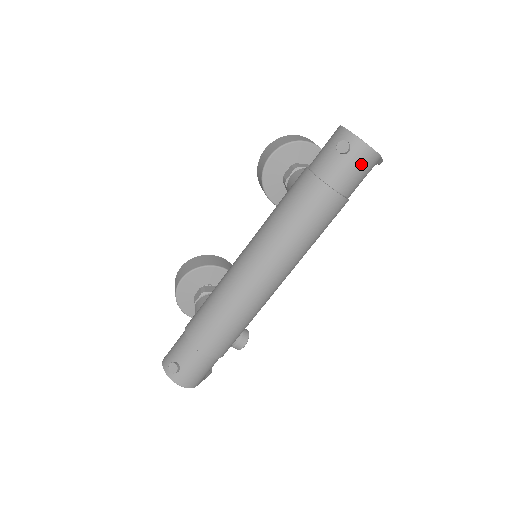
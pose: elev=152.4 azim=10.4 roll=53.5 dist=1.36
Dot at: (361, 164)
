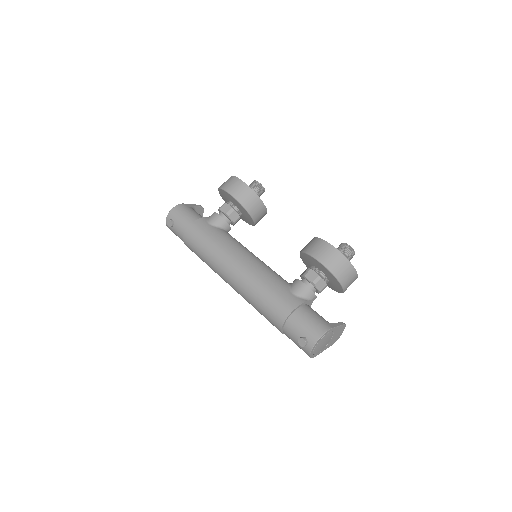
Dot at: occluded
